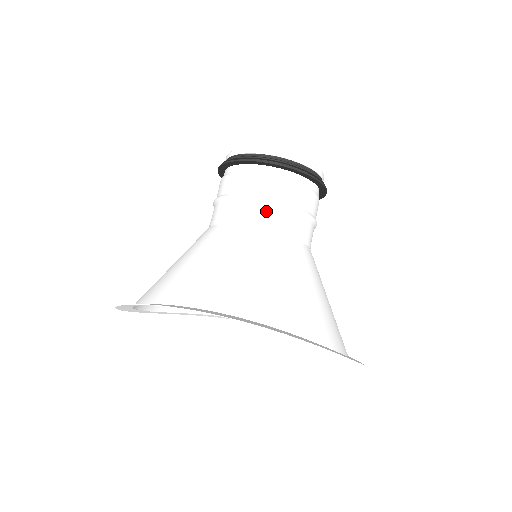
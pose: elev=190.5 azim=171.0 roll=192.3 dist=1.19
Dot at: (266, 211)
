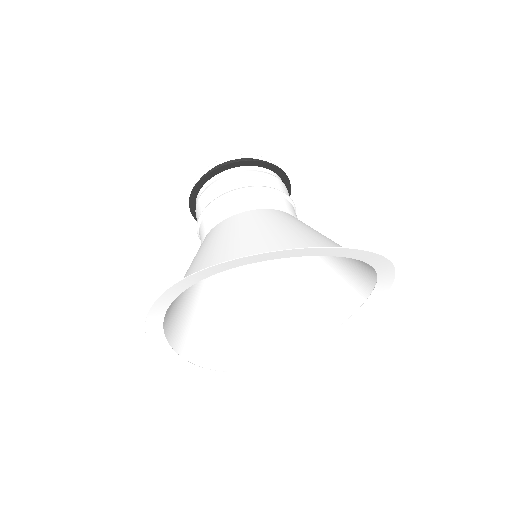
Dot at: (204, 221)
